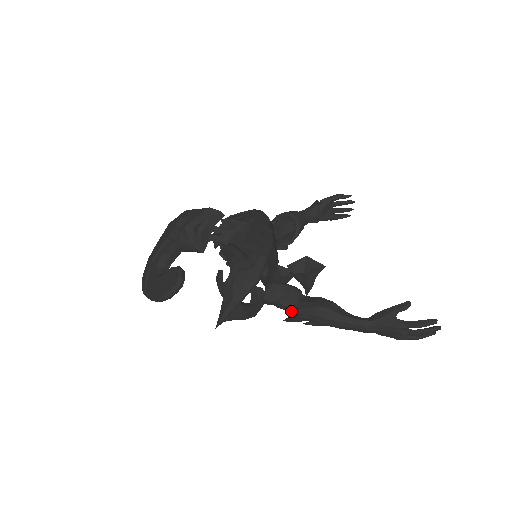
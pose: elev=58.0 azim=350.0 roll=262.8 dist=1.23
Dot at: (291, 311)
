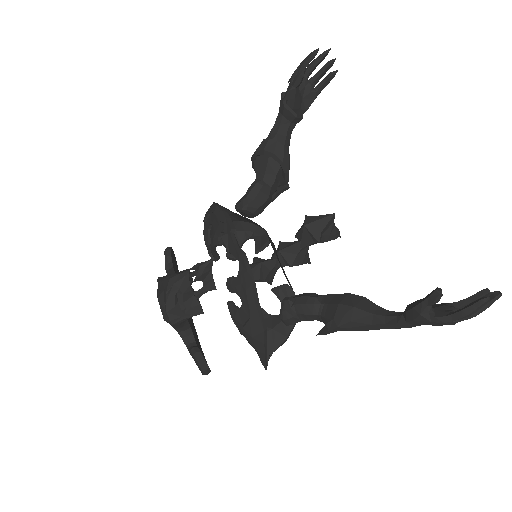
Dot at: occluded
